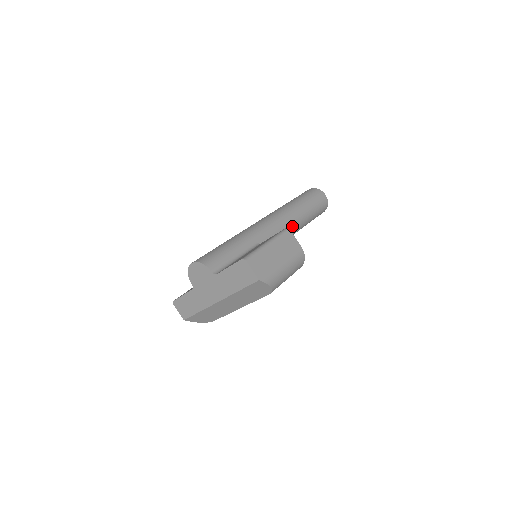
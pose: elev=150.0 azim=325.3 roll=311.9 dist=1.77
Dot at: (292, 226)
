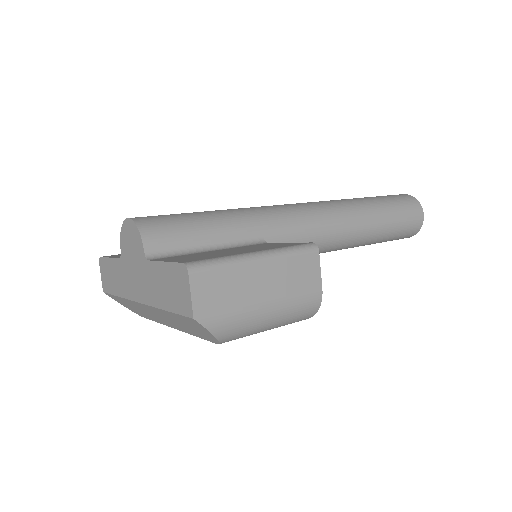
Dot at: (342, 238)
